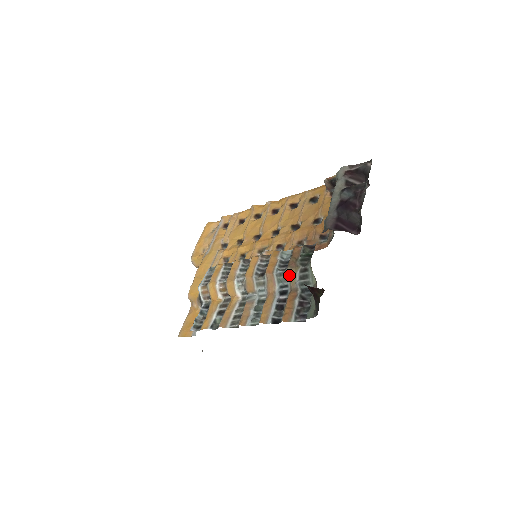
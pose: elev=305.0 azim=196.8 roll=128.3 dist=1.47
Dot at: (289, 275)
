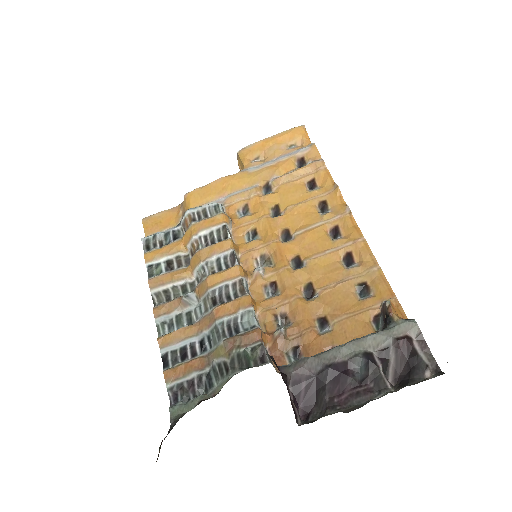
Dot at: (218, 347)
